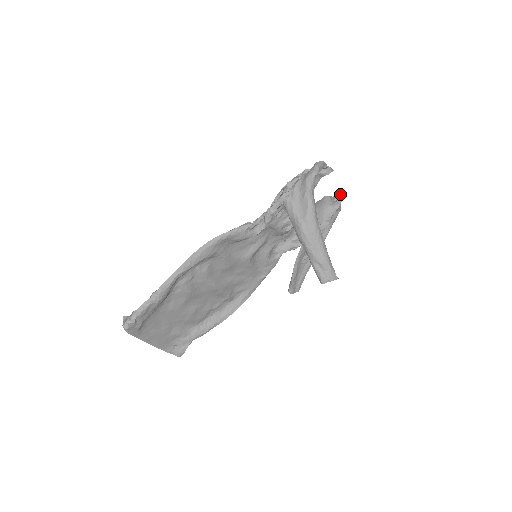
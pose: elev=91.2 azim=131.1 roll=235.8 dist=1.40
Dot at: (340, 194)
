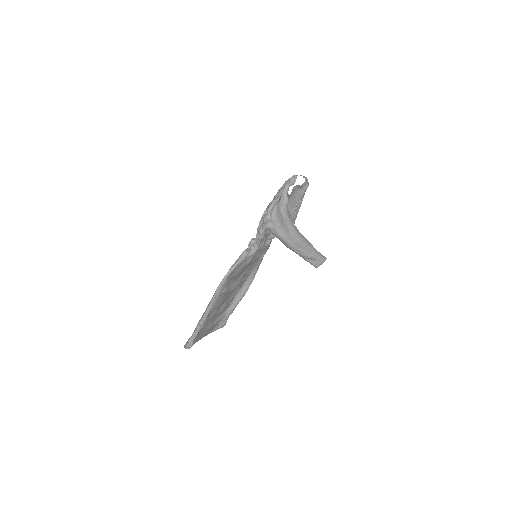
Dot at: (306, 181)
